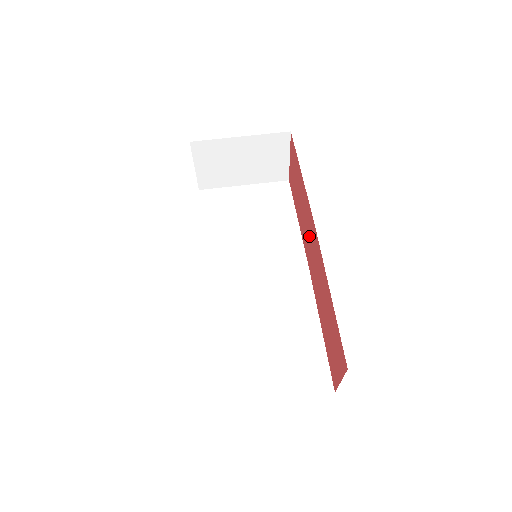
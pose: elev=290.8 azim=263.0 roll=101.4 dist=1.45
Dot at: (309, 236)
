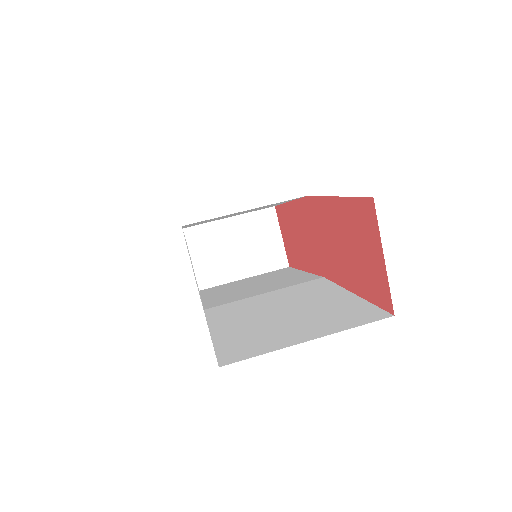
Dot at: (310, 234)
